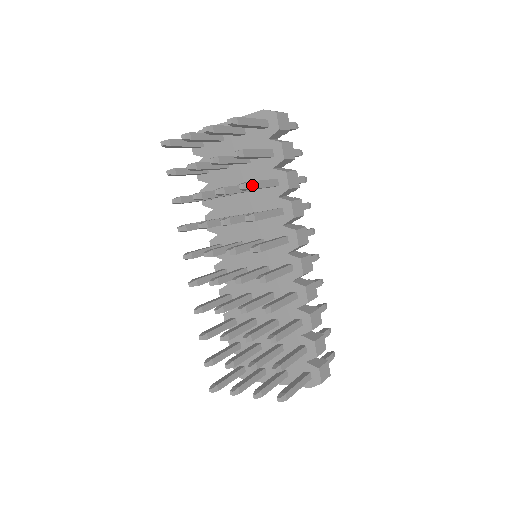
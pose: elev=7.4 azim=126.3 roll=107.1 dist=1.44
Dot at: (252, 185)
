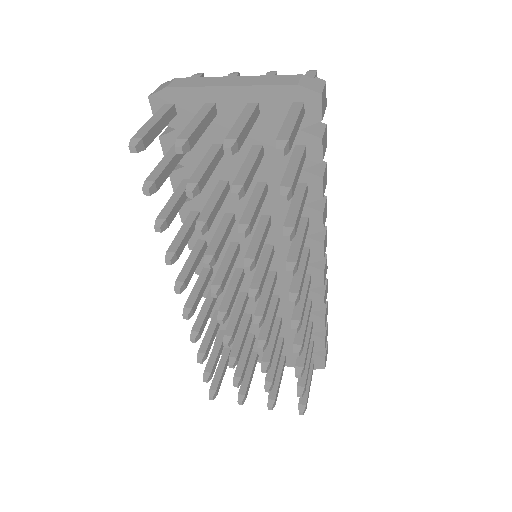
Dot at: (296, 226)
